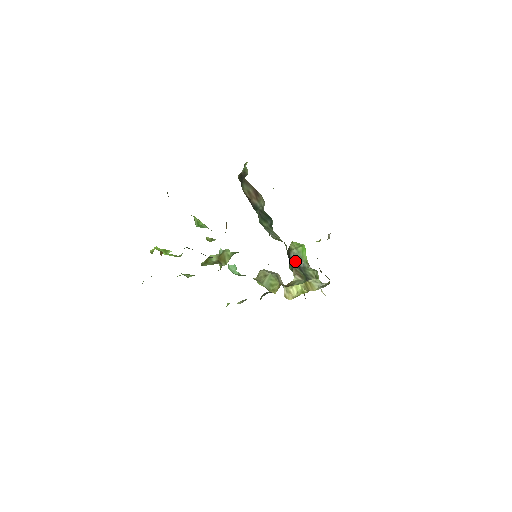
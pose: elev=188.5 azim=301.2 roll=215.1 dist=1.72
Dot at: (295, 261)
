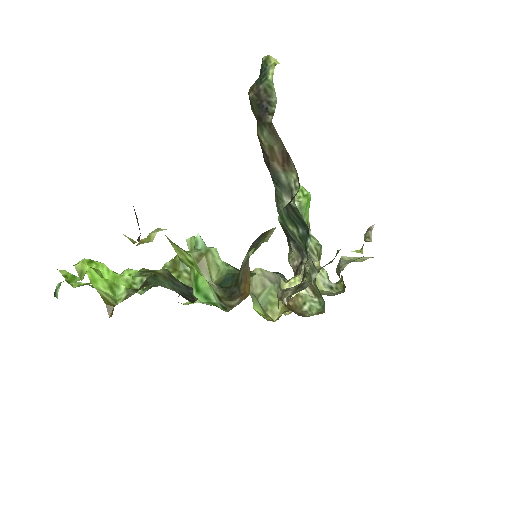
Dot at: occluded
